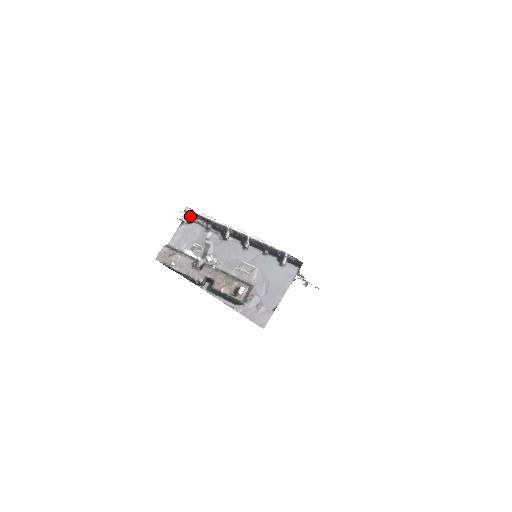
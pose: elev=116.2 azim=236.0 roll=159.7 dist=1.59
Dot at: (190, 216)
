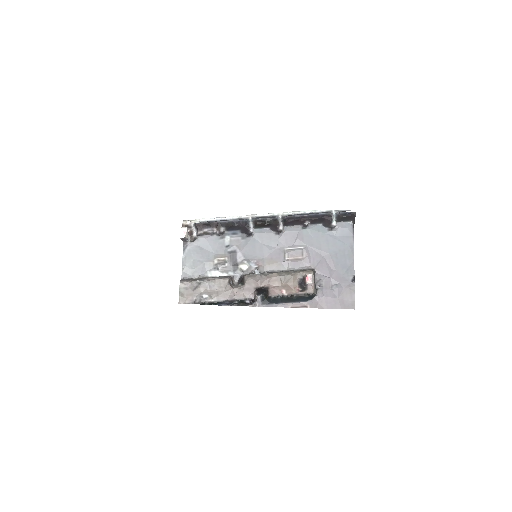
Dot at: (193, 229)
